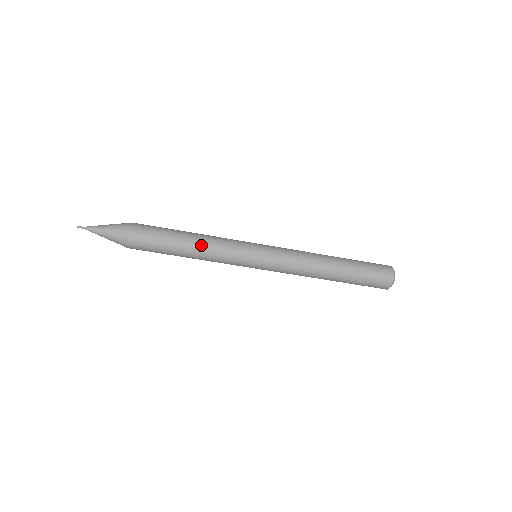
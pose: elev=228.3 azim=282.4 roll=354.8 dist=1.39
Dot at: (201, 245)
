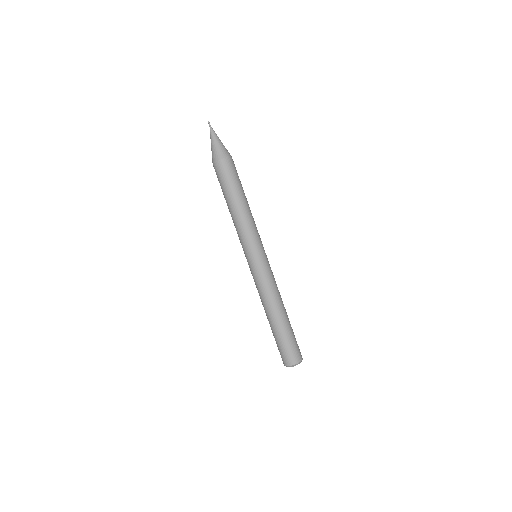
Dot at: (243, 212)
